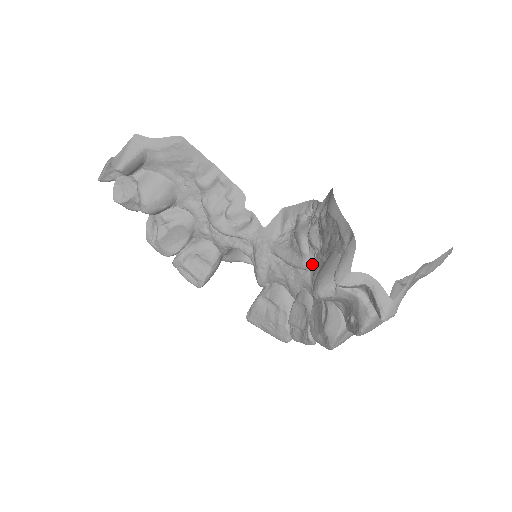
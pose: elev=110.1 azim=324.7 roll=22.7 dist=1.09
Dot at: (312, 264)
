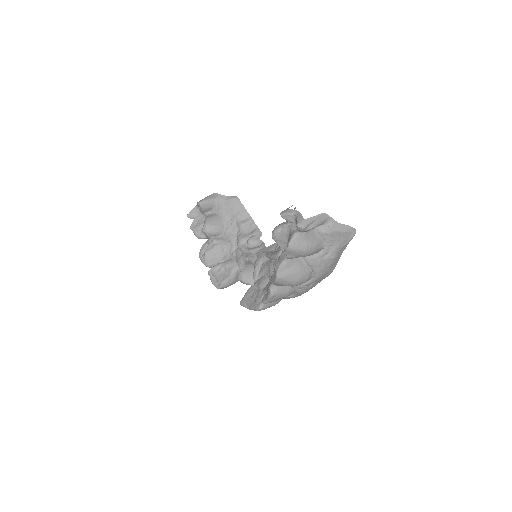
Dot at: occluded
